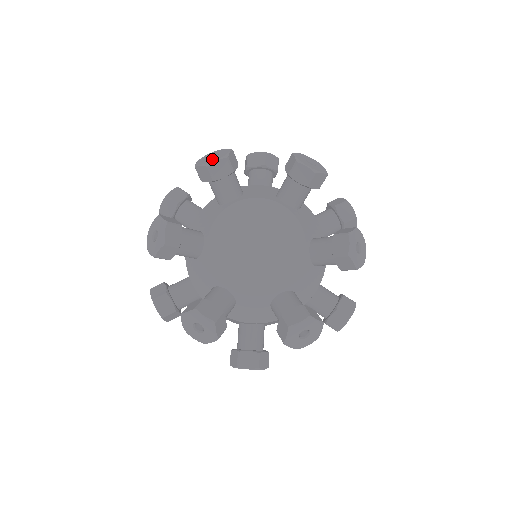
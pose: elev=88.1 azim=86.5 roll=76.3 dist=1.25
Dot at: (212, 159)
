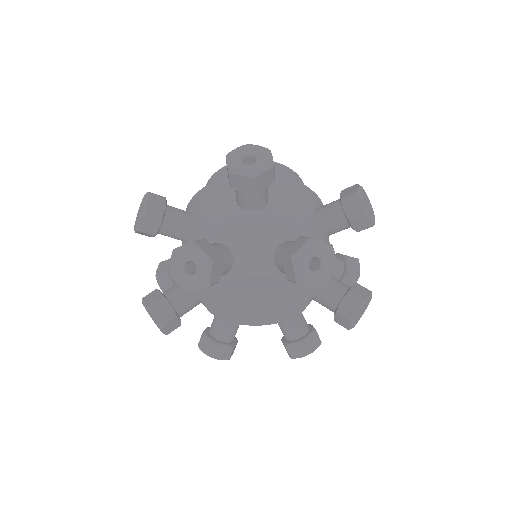
Dot at: (190, 281)
